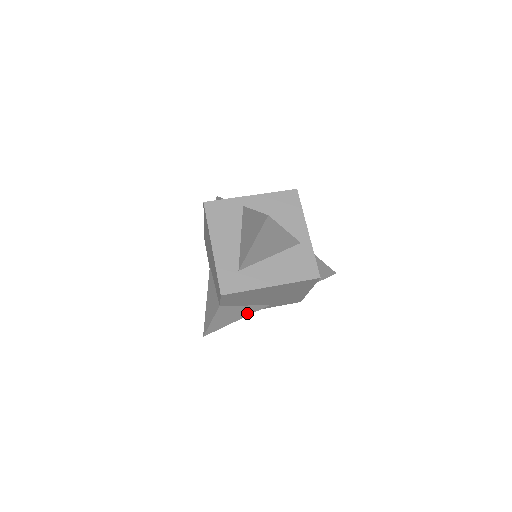
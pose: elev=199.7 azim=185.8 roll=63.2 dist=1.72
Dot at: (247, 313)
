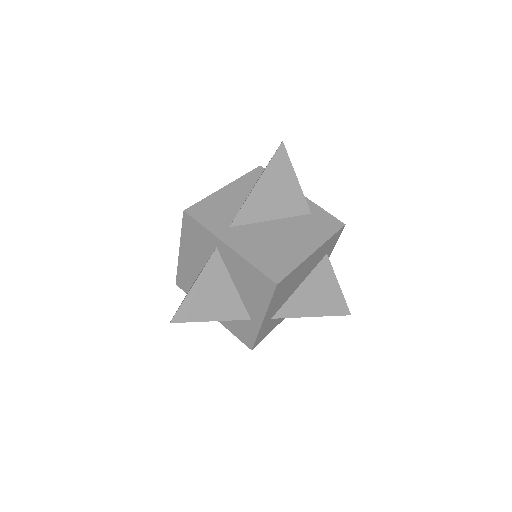
Dot at: occluded
